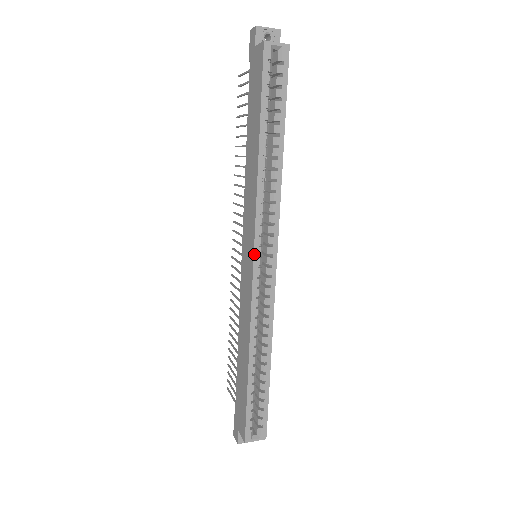
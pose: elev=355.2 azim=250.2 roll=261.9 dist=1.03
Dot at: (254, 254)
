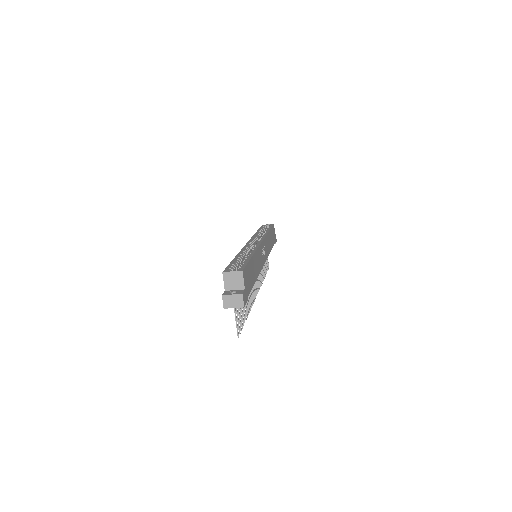
Dot at: occluded
